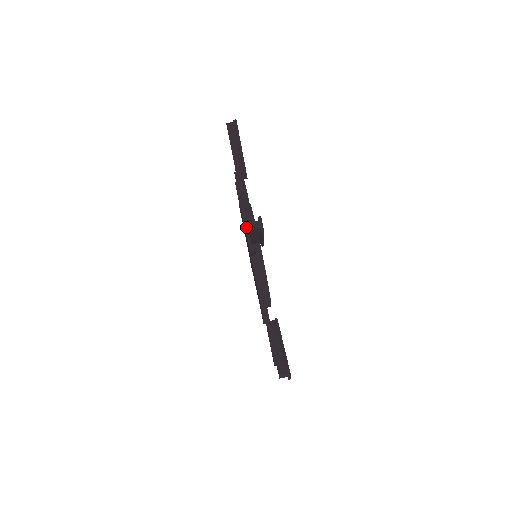
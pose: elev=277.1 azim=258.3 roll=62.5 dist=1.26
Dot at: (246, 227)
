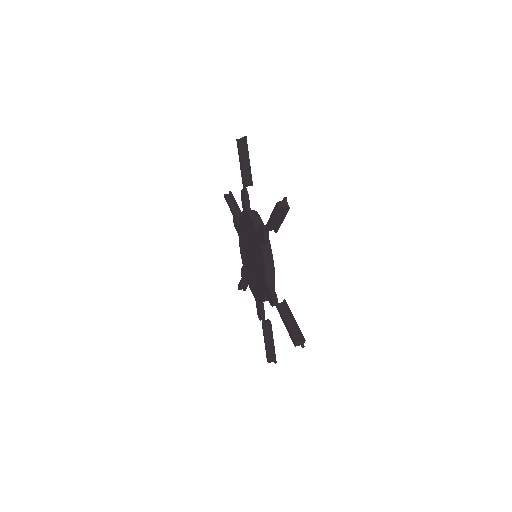
Dot at: occluded
